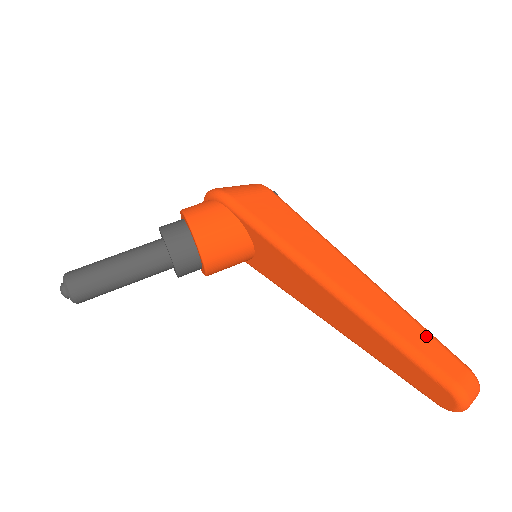
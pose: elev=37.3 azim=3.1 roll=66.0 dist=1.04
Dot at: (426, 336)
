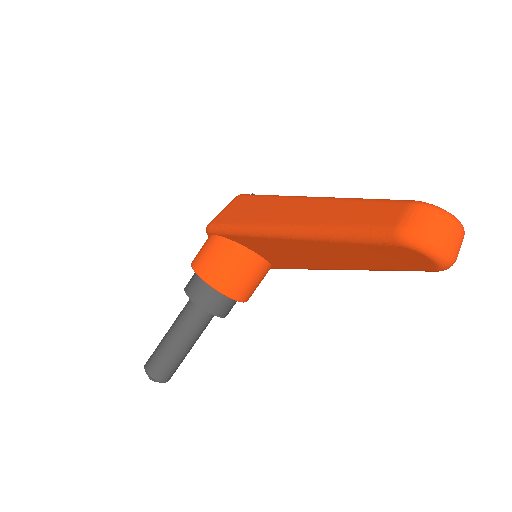
Dot at: (361, 206)
